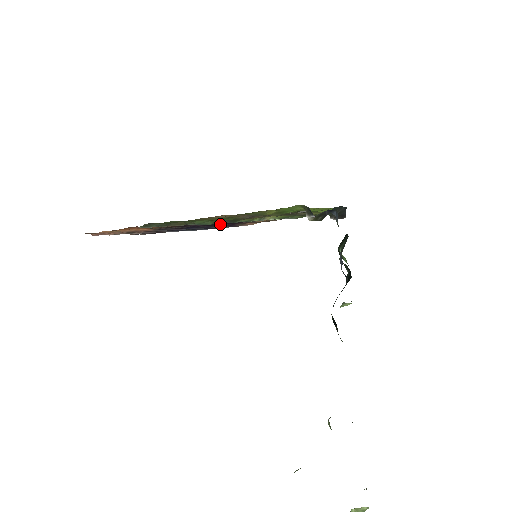
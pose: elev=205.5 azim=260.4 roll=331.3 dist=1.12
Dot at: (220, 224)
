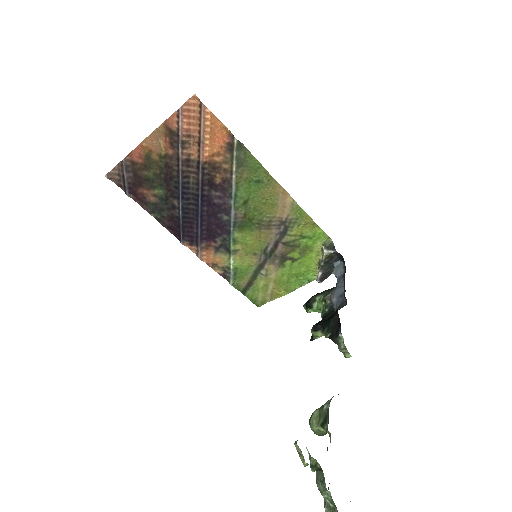
Dot at: (214, 222)
